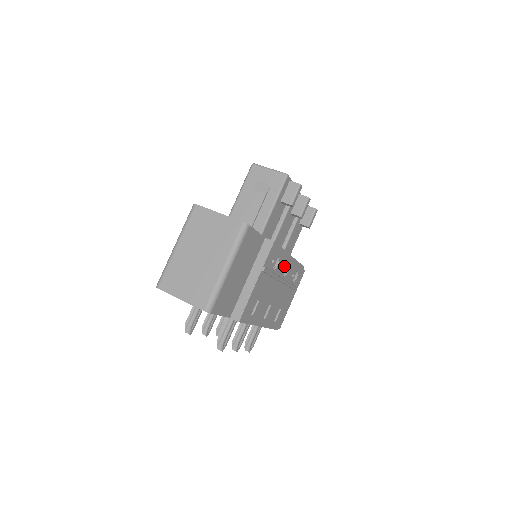
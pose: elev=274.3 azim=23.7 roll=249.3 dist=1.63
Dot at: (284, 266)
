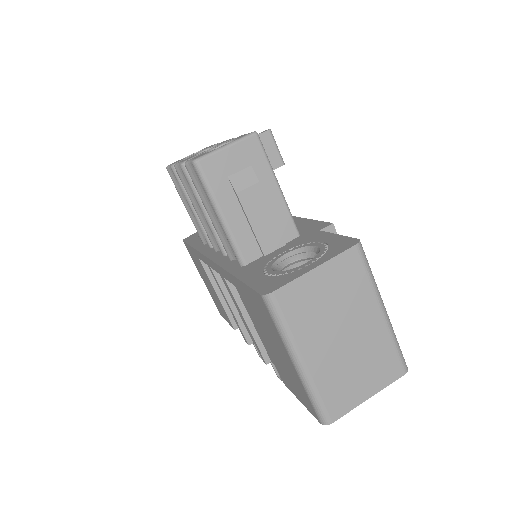
Dot at: occluded
